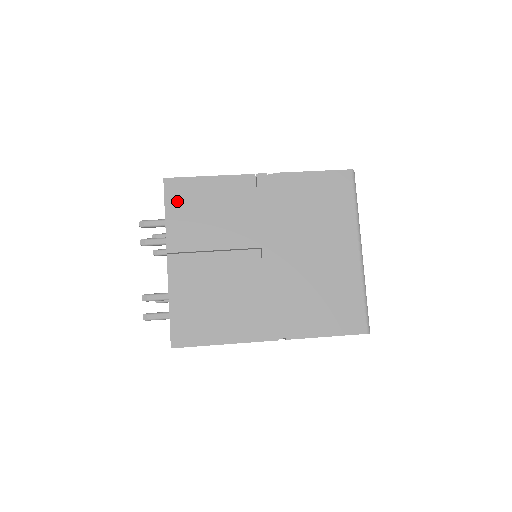
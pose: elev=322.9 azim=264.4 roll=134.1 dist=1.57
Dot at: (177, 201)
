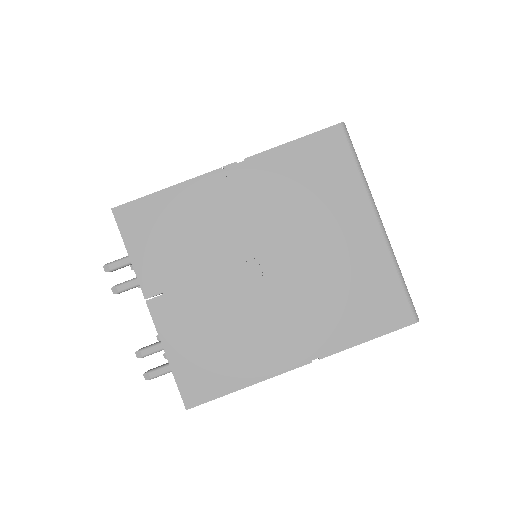
Dot at: (137, 232)
